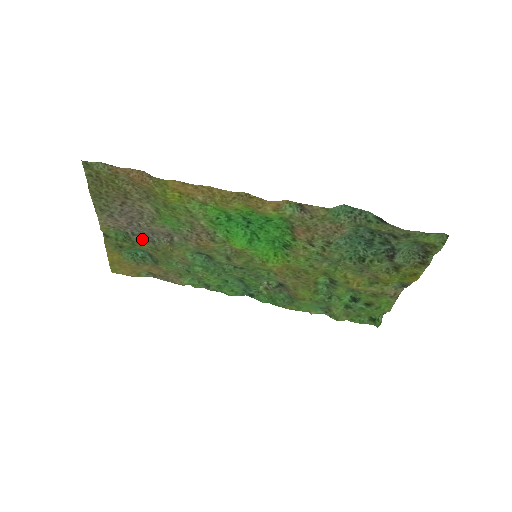
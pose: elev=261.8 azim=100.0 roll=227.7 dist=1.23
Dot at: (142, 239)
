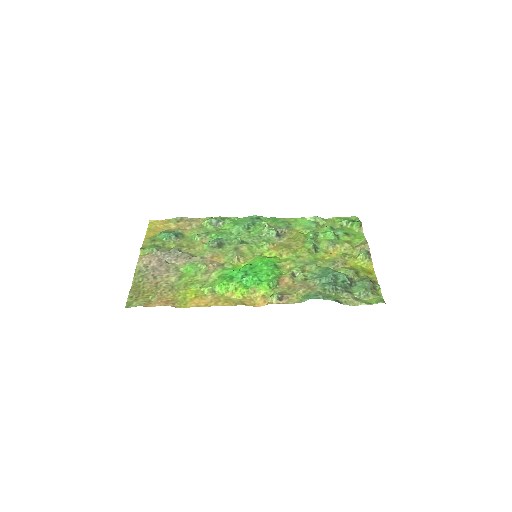
Dot at: (170, 250)
